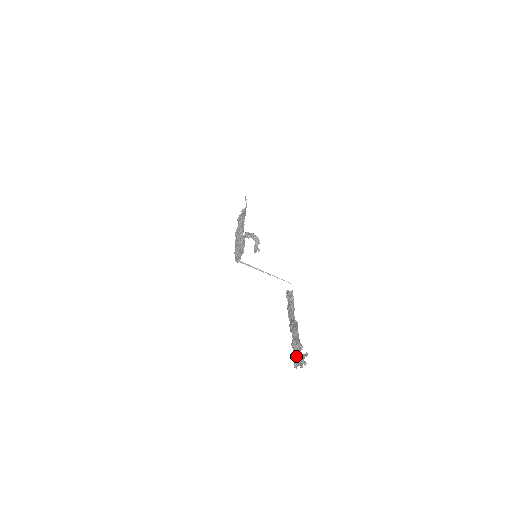
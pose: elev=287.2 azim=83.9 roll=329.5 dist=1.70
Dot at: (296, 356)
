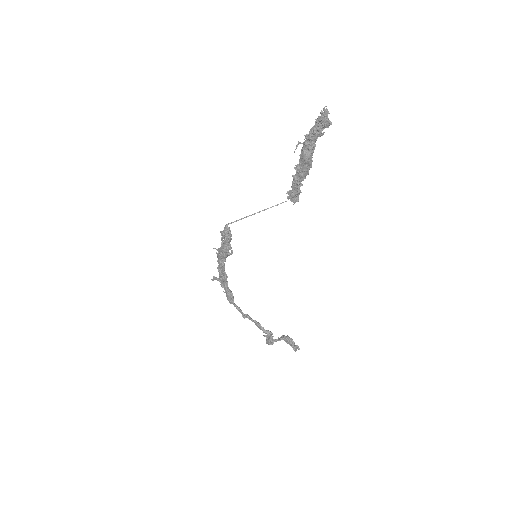
Dot at: (318, 124)
